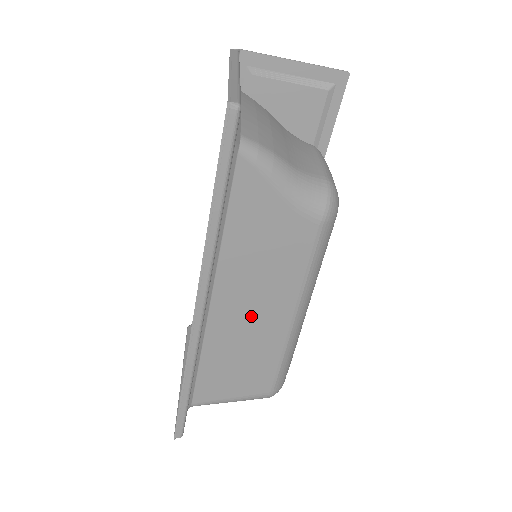
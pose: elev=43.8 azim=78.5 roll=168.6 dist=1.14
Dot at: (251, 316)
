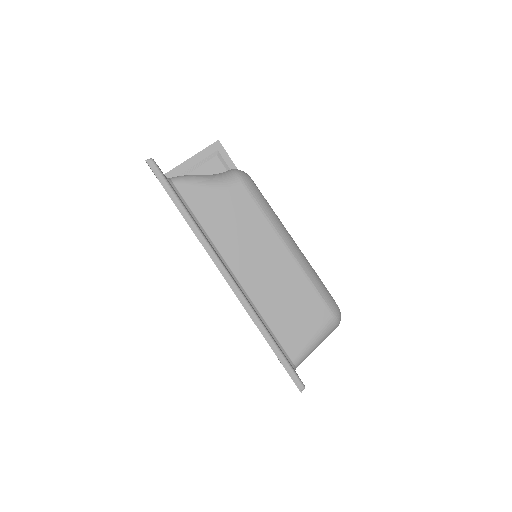
Dot at: (264, 266)
